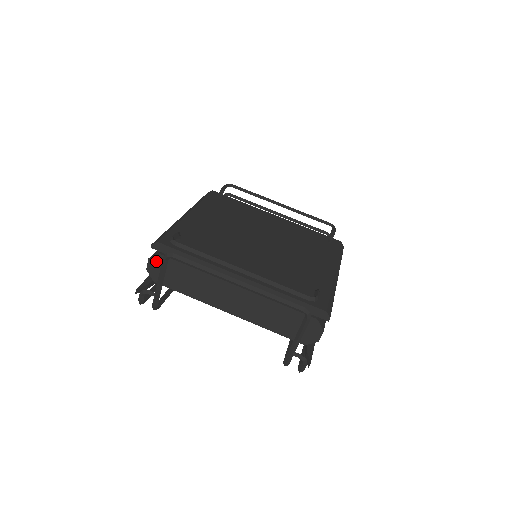
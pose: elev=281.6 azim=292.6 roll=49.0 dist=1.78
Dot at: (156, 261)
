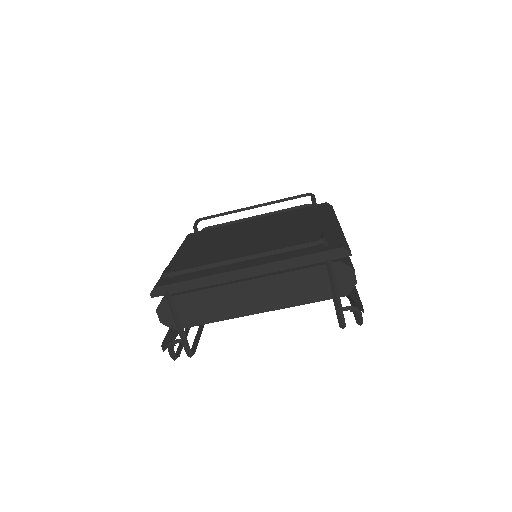
Dot at: (164, 308)
